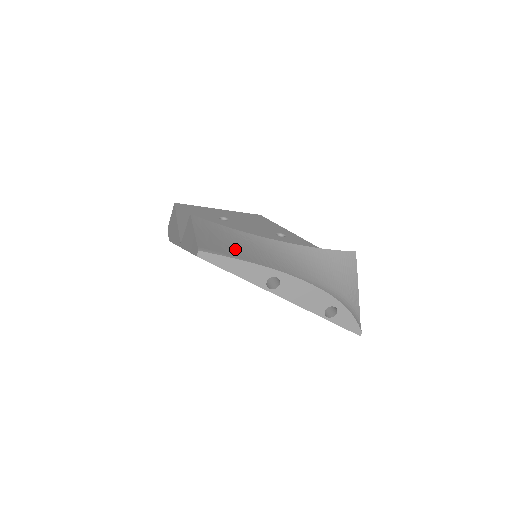
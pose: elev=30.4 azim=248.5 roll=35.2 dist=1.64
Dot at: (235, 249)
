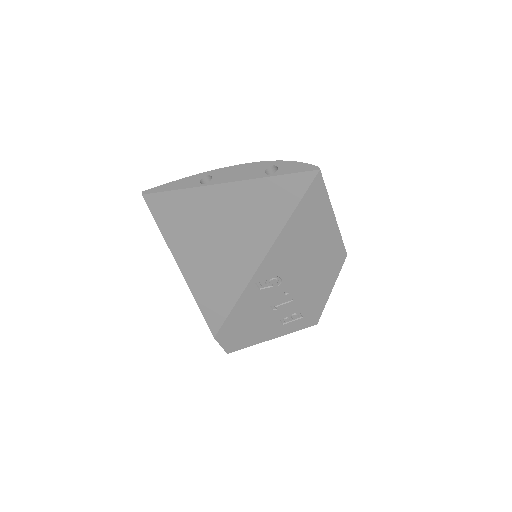
Dot at: occluded
